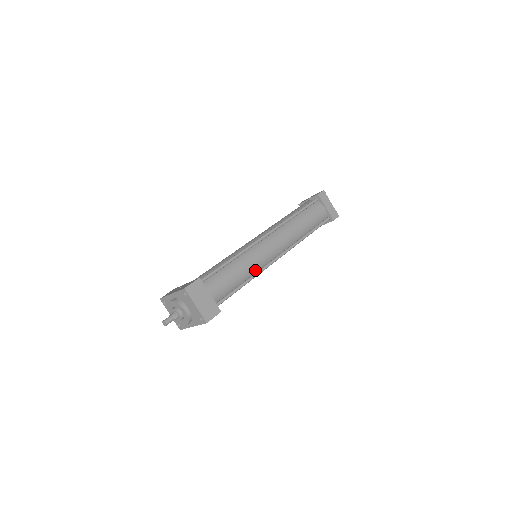
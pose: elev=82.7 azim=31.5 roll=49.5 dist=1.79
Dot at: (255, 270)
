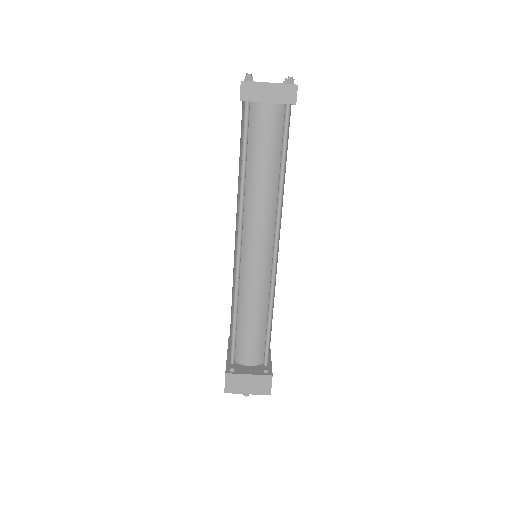
Dot at: (266, 288)
